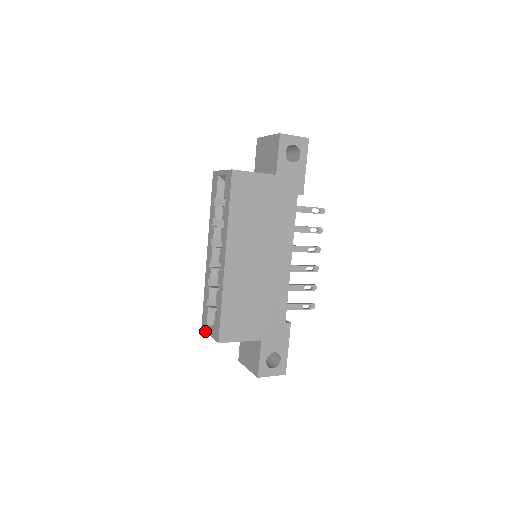
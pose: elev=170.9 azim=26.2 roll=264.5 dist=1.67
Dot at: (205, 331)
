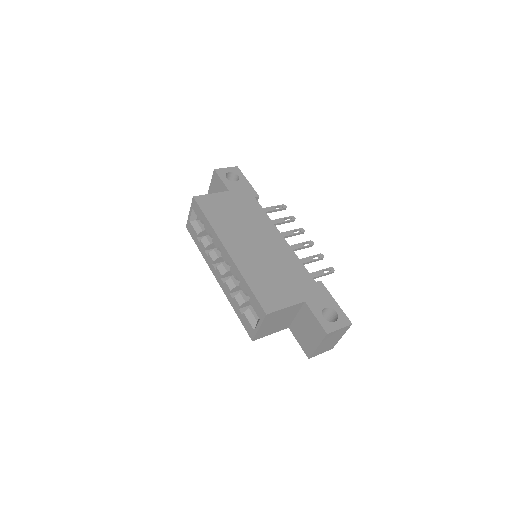
Dot at: (255, 334)
